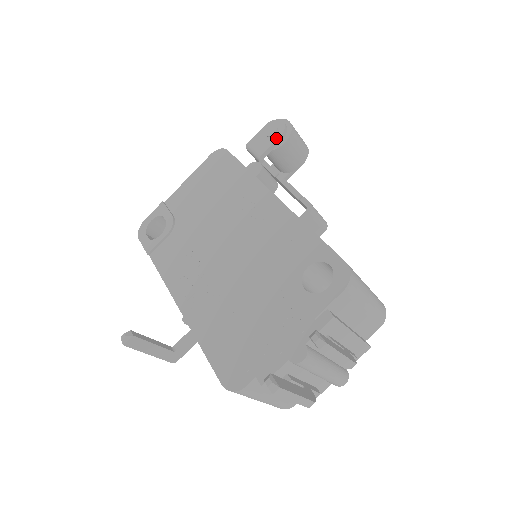
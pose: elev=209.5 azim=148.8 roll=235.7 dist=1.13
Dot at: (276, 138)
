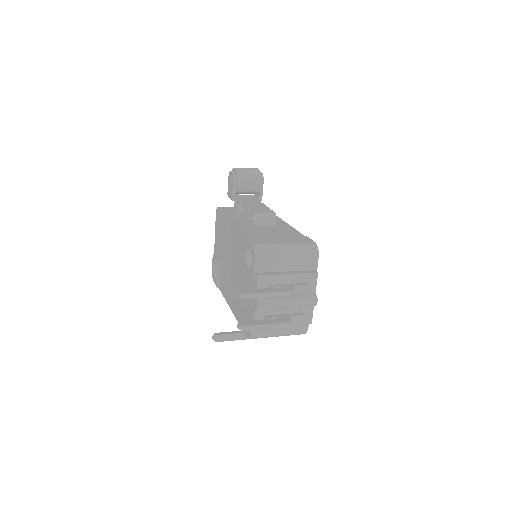
Dot at: (232, 184)
